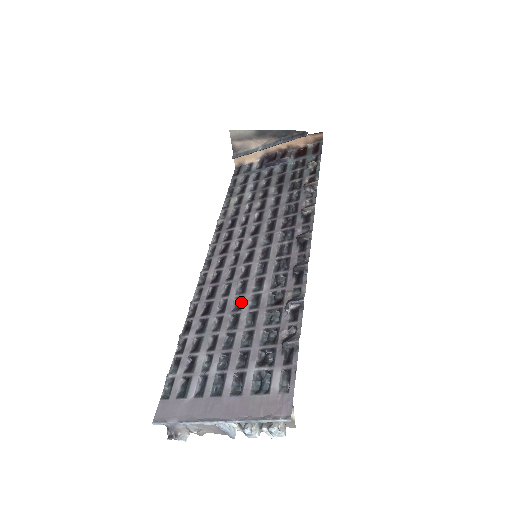
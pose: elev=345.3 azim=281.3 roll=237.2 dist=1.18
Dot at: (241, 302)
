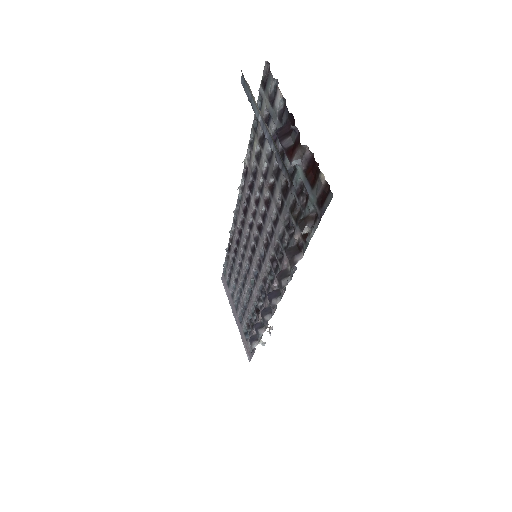
Dot at: (246, 279)
